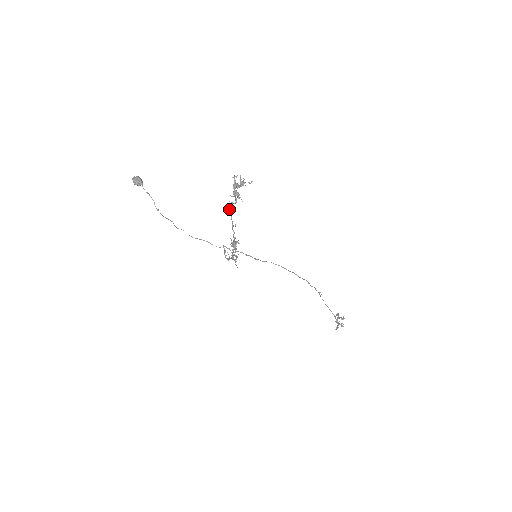
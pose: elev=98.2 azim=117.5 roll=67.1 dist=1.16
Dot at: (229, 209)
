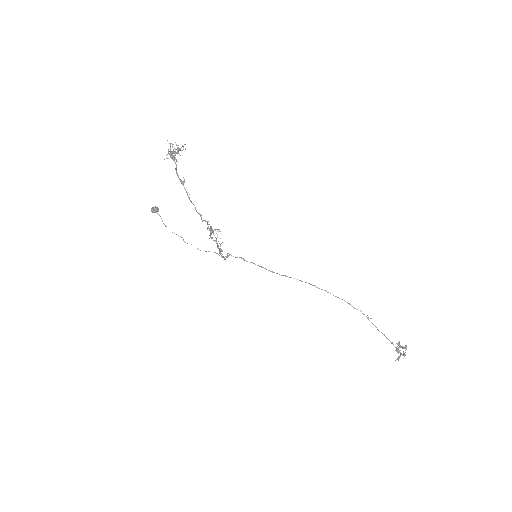
Dot at: (179, 179)
